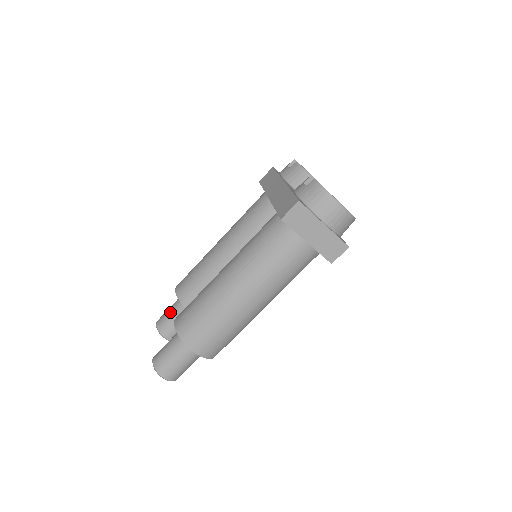
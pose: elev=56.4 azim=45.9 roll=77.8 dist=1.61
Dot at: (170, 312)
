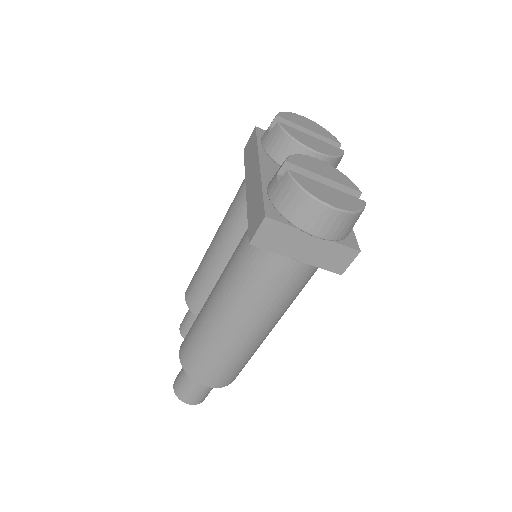
Dot at: (188, 317)
